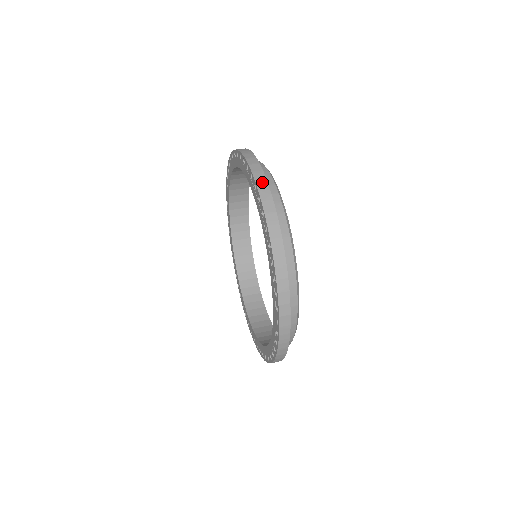
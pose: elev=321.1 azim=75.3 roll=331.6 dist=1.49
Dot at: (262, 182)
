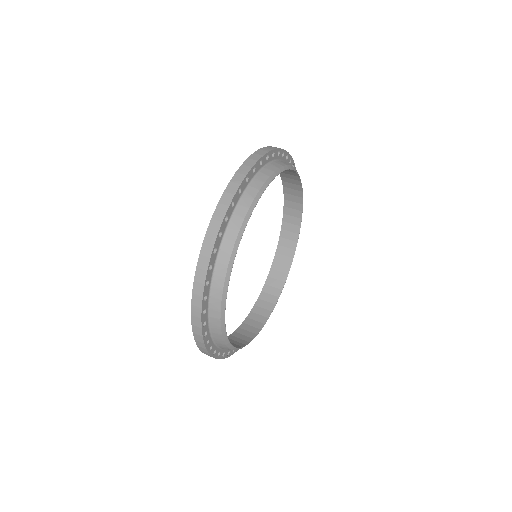
Dot at: occluded
